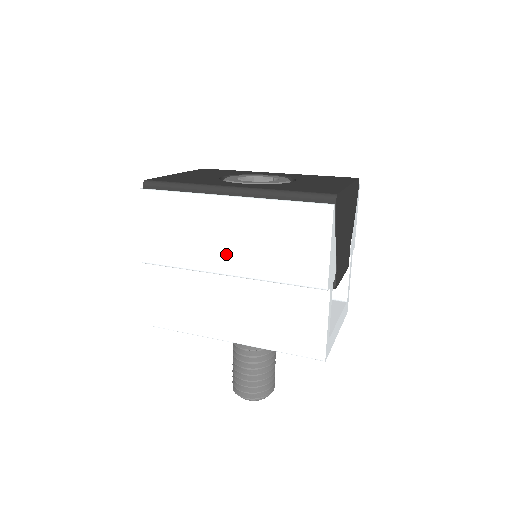
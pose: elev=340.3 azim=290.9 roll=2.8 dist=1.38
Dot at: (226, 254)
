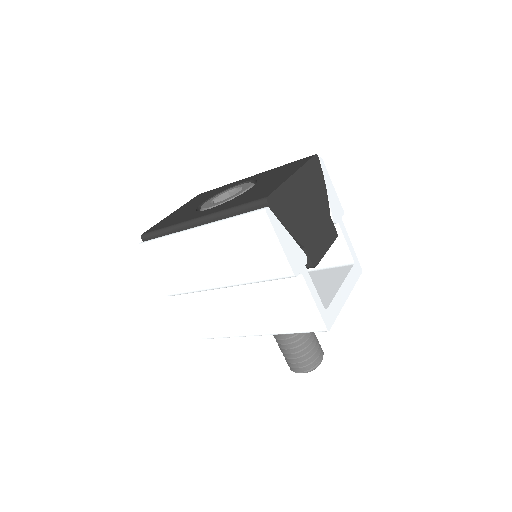
Dot at: (214, 272)
